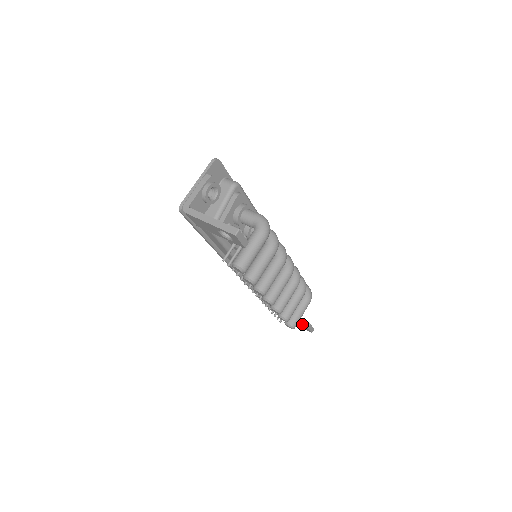
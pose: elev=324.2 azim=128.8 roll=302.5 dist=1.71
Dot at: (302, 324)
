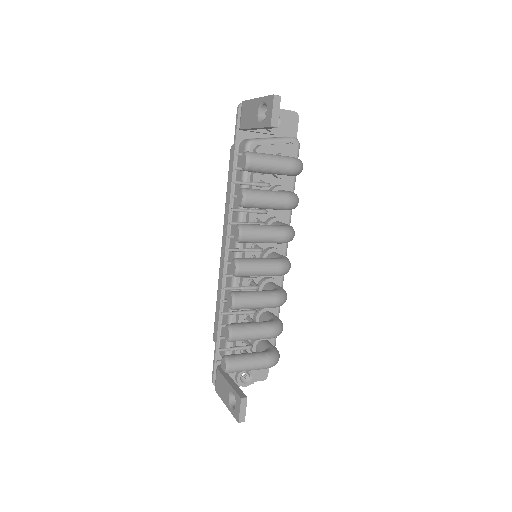
Dot at: (238, 392)
